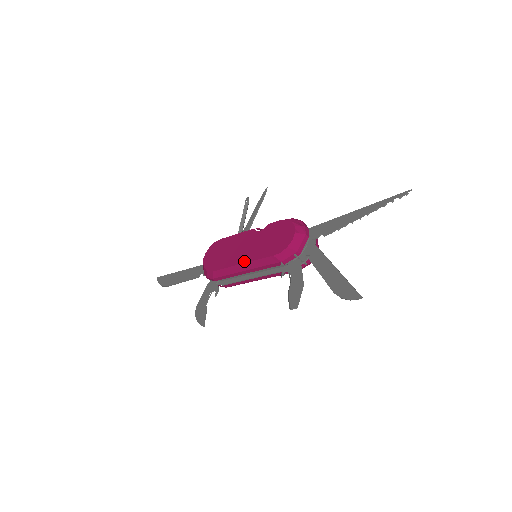
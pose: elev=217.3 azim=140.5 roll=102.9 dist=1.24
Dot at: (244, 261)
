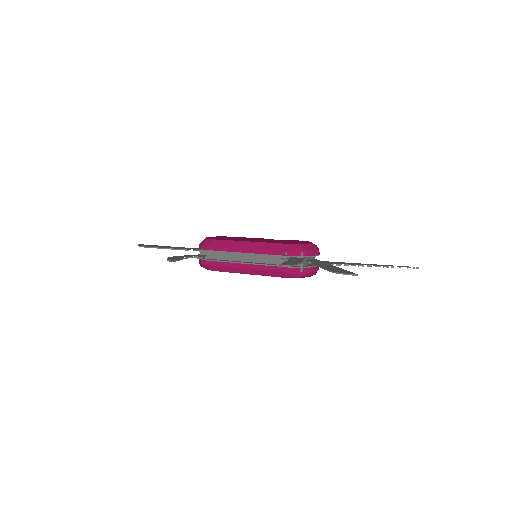
Dot at: (252, 241)
